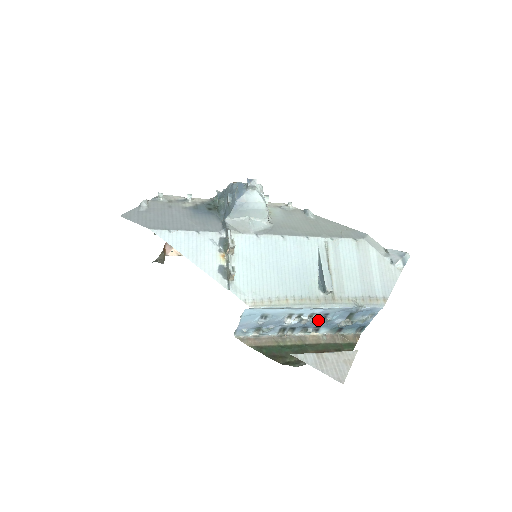
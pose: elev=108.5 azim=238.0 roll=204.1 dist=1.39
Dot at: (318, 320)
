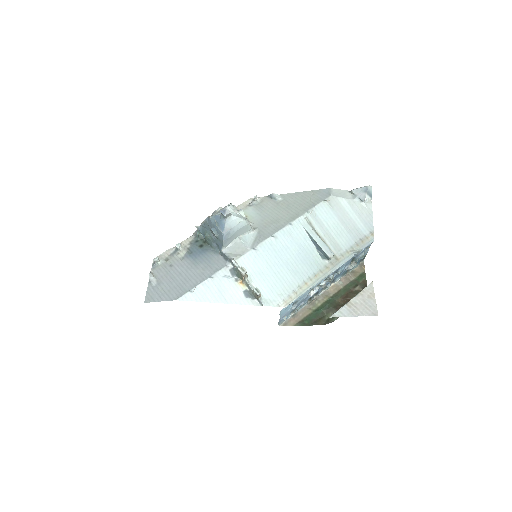
Dot at: (333, 278)
